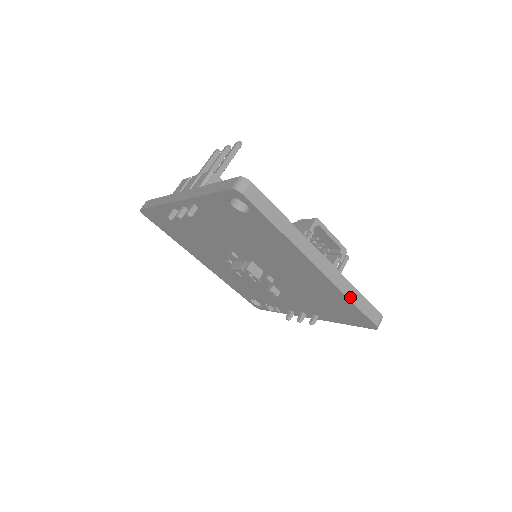
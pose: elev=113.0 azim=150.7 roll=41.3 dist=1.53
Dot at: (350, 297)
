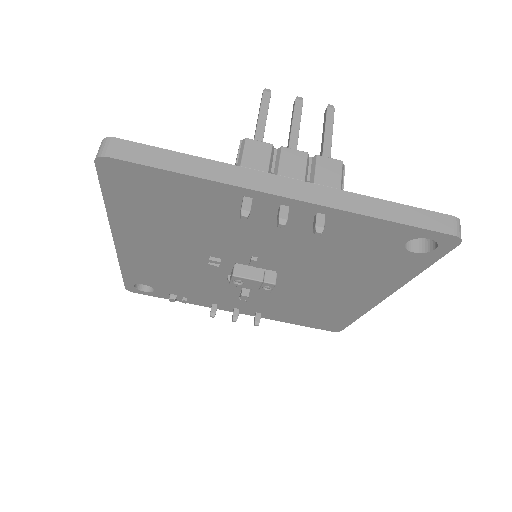
Dot at: occluded
